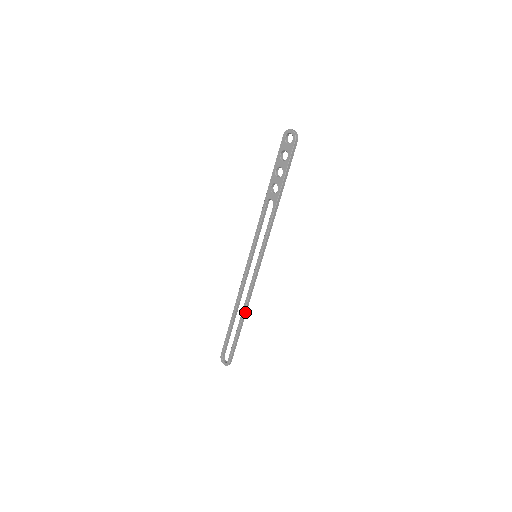
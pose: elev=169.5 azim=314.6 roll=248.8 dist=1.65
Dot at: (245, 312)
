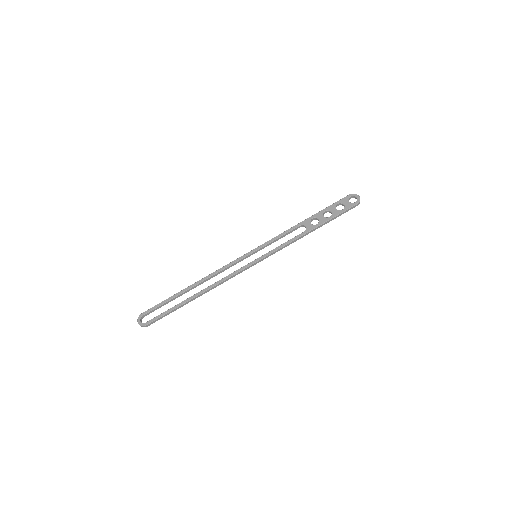
Dot at: (206, 291)
